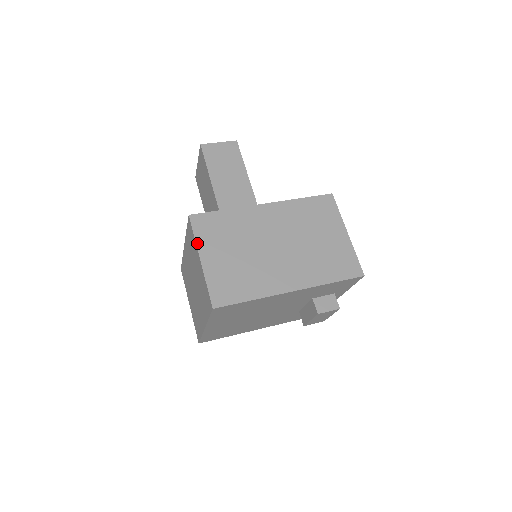
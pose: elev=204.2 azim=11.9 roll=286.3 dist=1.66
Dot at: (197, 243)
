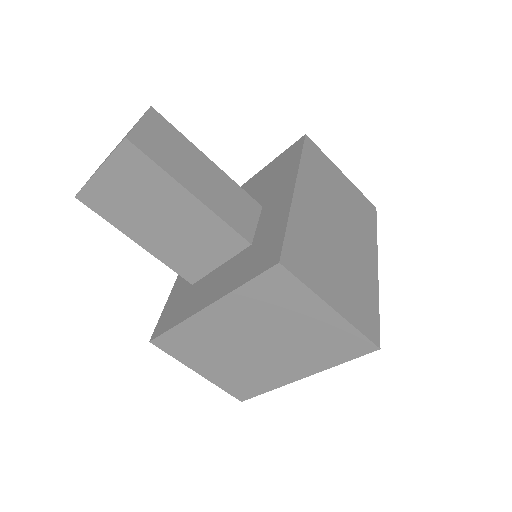
Dot at: (315, 291)
